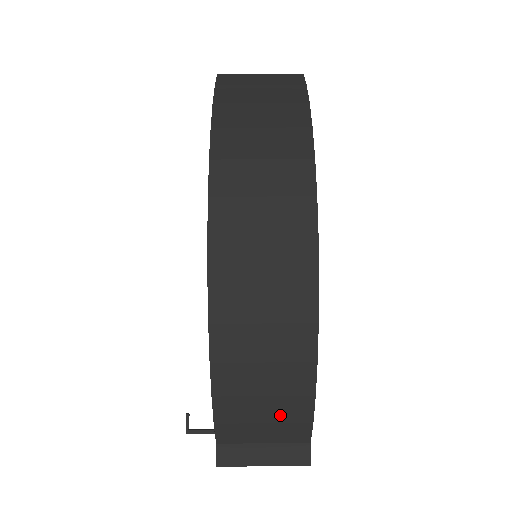
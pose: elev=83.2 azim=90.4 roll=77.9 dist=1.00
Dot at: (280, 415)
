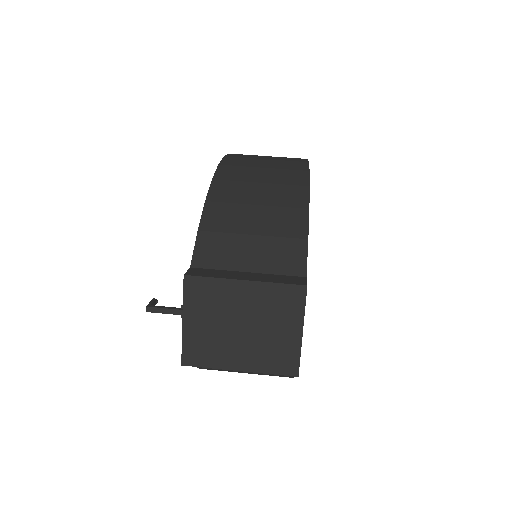
Dot at: (272, 227)
